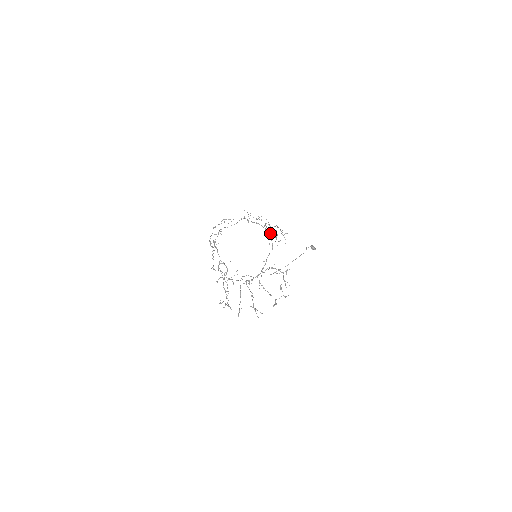
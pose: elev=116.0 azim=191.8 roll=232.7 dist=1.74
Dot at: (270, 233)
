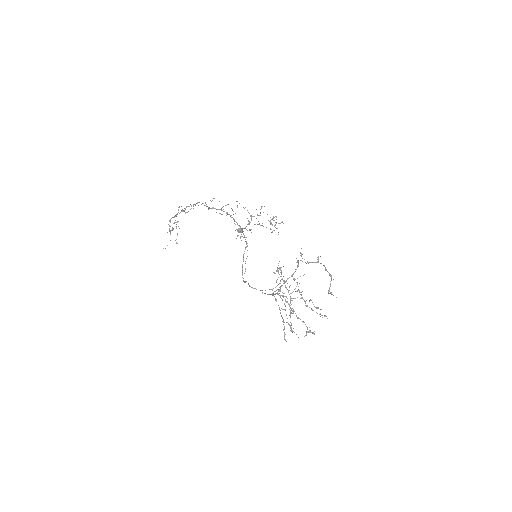
Dot at: (249, 223)
